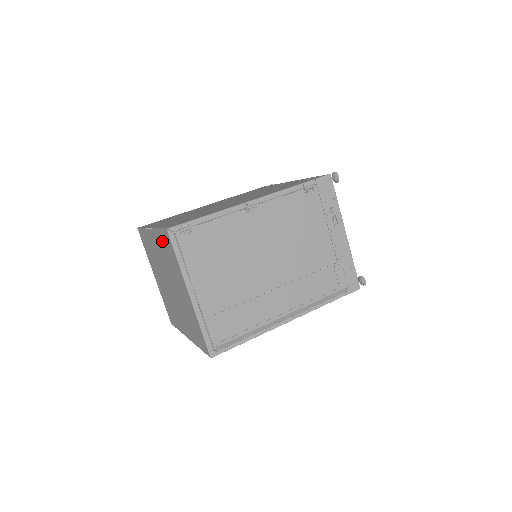
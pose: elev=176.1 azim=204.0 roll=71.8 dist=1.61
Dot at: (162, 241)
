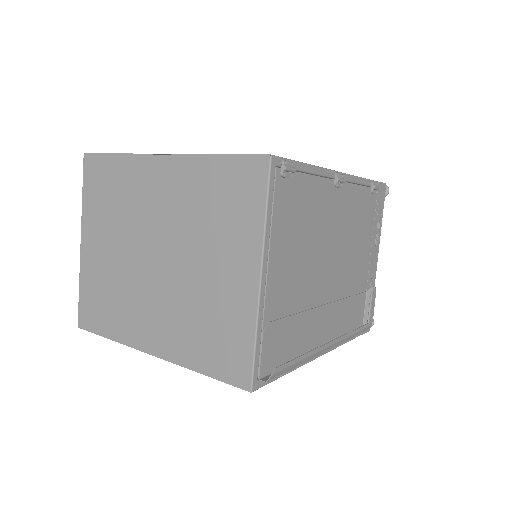
Dot at: (214, 177)
